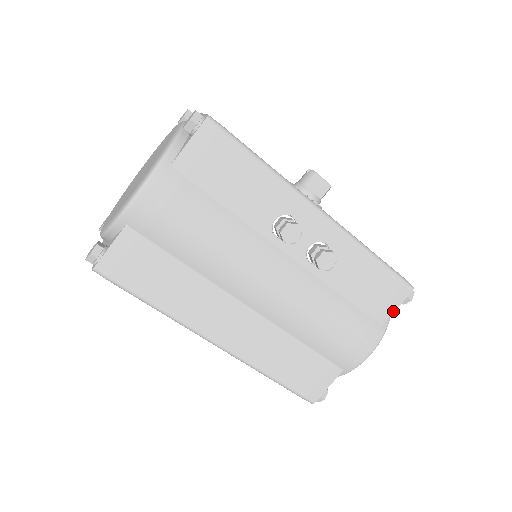
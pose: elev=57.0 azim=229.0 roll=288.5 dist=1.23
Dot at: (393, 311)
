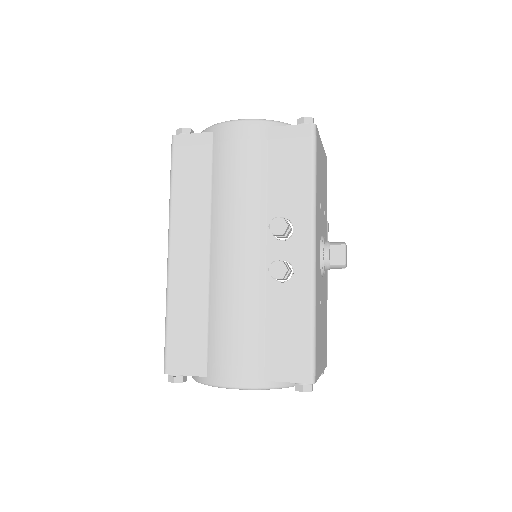
Dot at: (282, 380)
